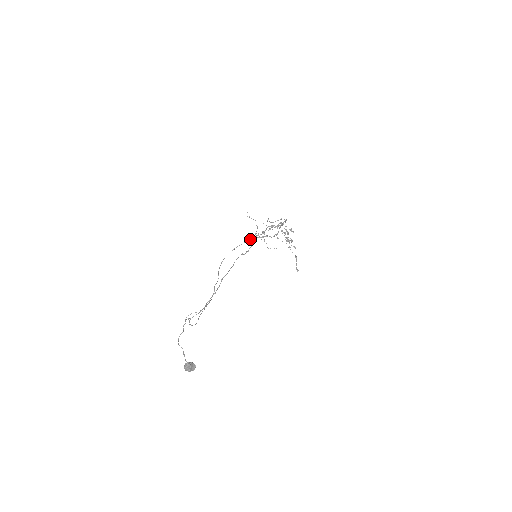
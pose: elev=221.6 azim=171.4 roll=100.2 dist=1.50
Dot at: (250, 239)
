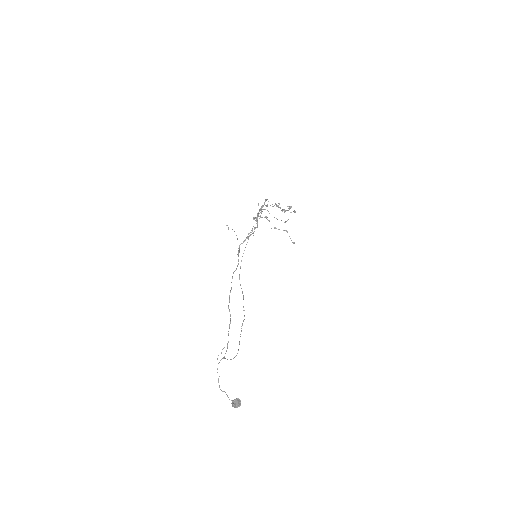
Dot at: (247, 242)
